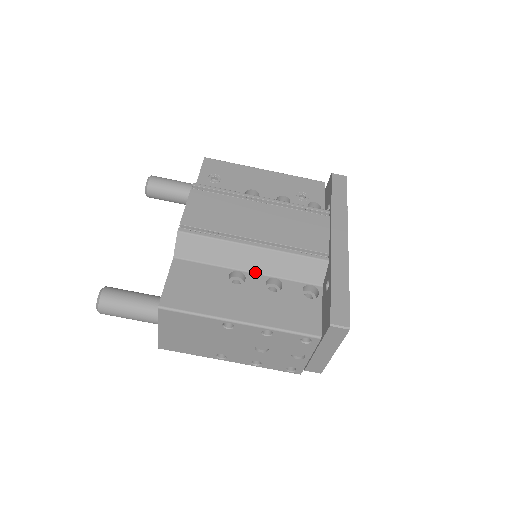
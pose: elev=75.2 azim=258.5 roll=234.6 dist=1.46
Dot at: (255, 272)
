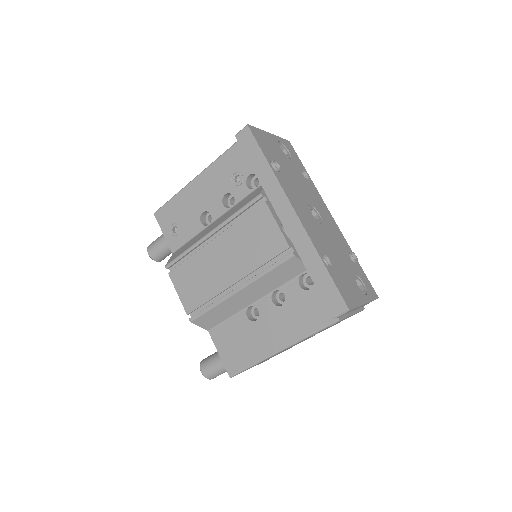
Dot at: (259, 299)
